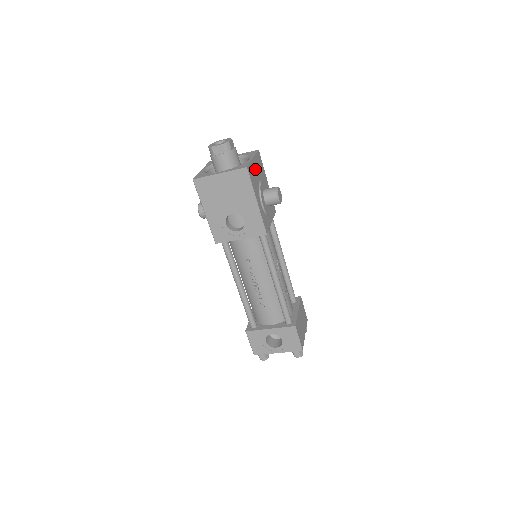
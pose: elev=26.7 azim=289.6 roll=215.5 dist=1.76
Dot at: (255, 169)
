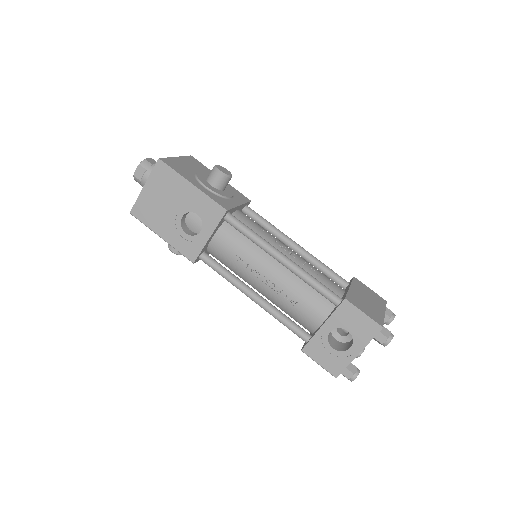
Dot at: (183, 164)
